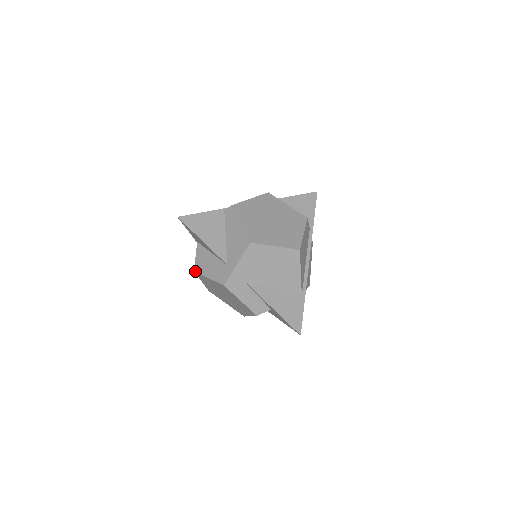
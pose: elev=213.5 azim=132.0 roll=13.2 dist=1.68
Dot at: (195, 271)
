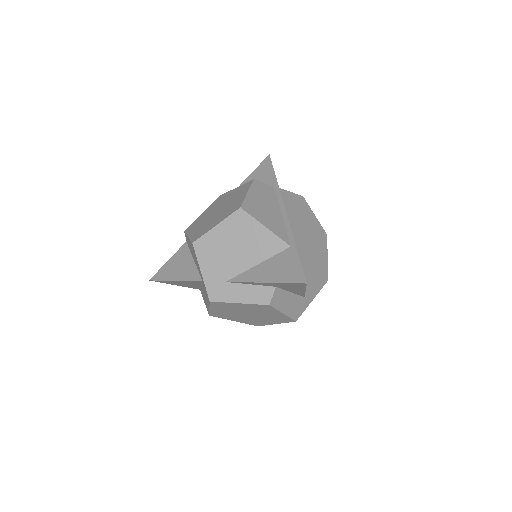
Dot at: occluded
